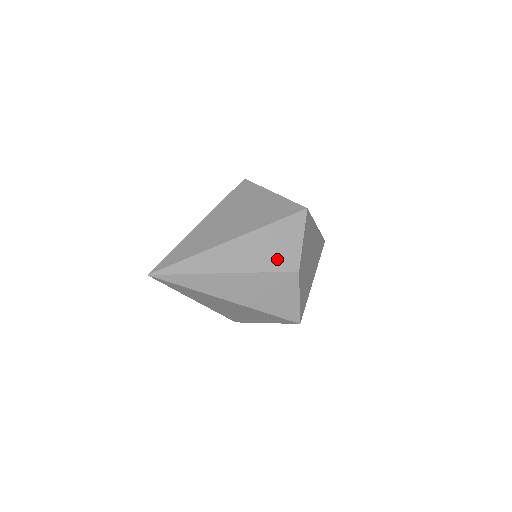
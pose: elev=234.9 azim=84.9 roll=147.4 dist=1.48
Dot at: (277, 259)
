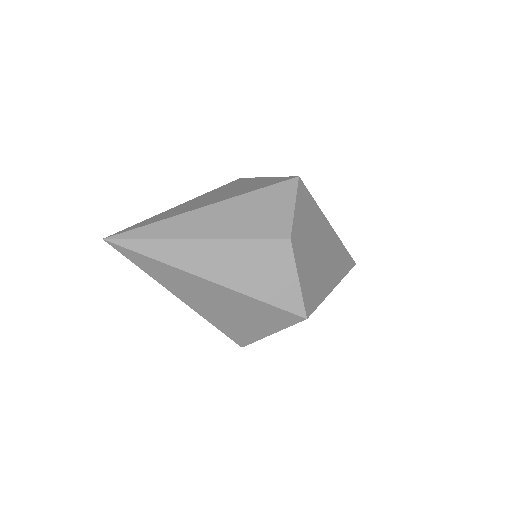
Dot at: (262, 226)
